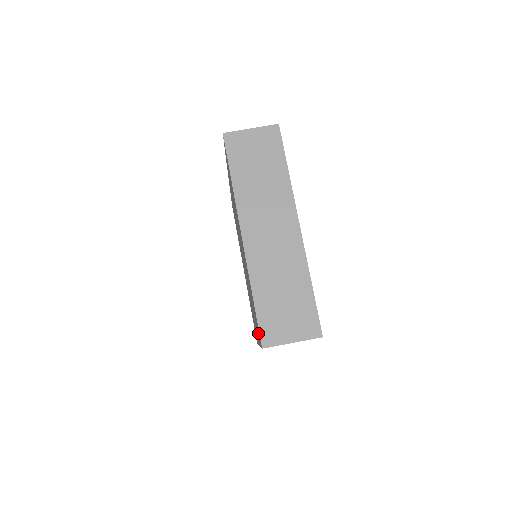
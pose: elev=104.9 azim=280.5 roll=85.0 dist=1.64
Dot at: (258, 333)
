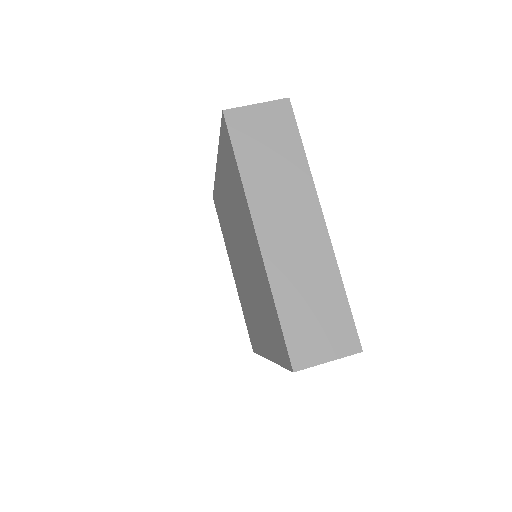
Dot at: (279, 351)
